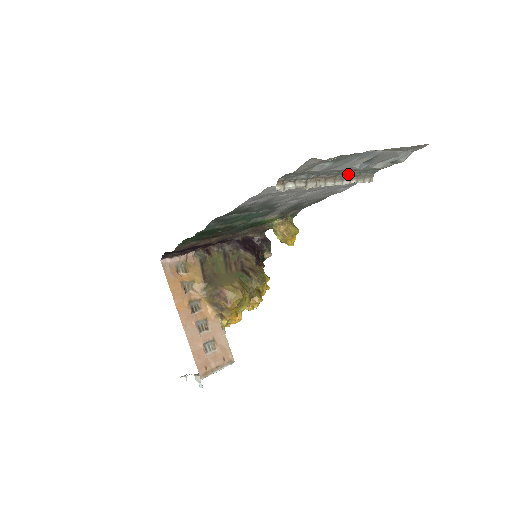
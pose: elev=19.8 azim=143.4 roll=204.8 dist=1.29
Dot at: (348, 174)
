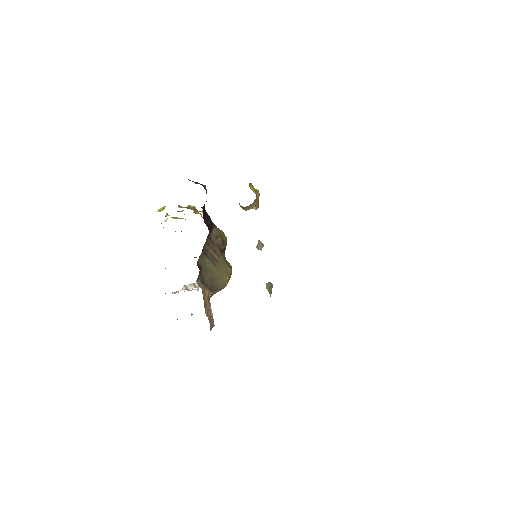
Dot at: occluded
